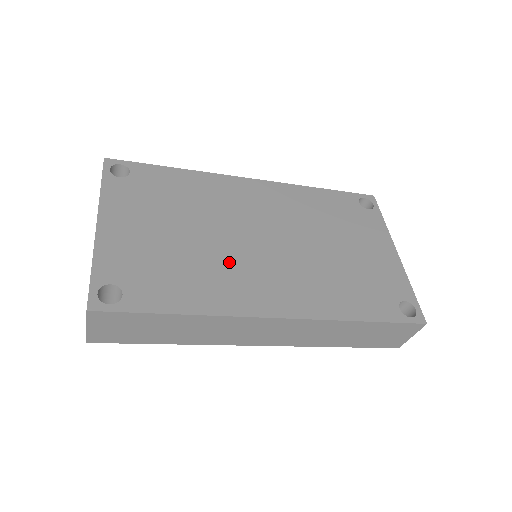
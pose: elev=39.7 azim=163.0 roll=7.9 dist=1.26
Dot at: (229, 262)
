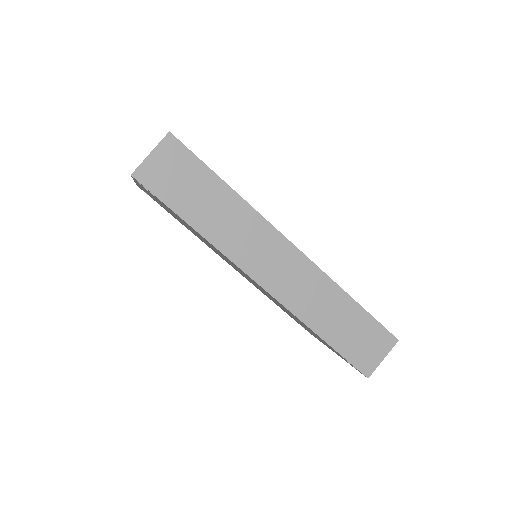
Dot at: occluded
